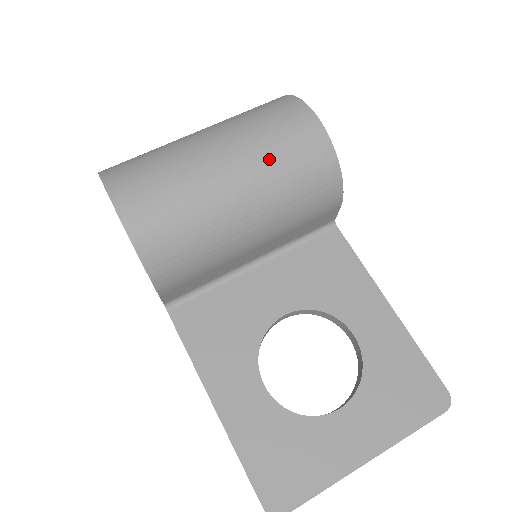
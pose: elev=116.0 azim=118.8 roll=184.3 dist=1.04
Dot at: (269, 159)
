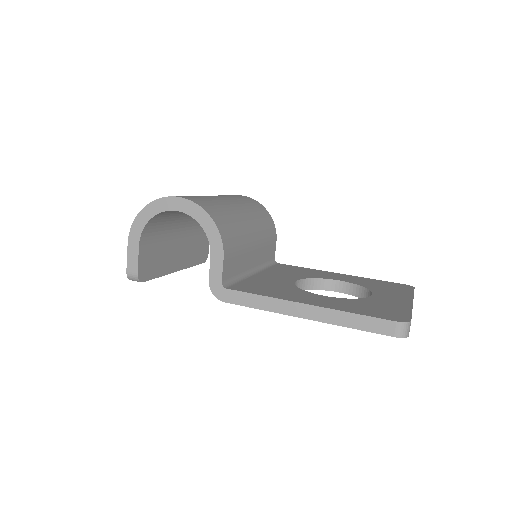
Dot at: (237, 199)
